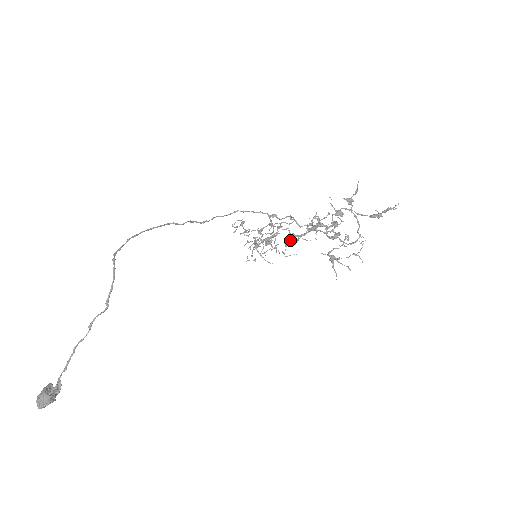
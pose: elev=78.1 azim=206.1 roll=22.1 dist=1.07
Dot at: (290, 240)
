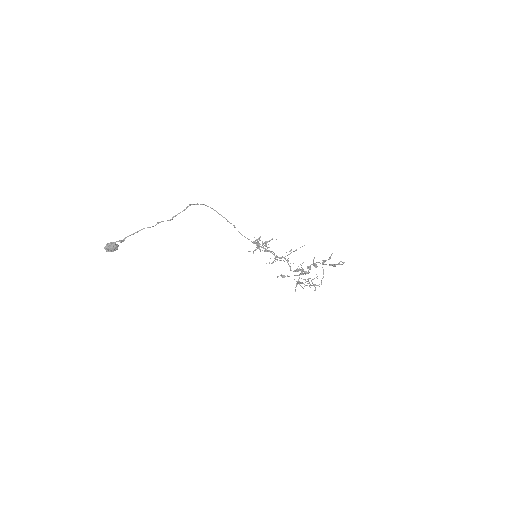
Dot at: (281, 274)
